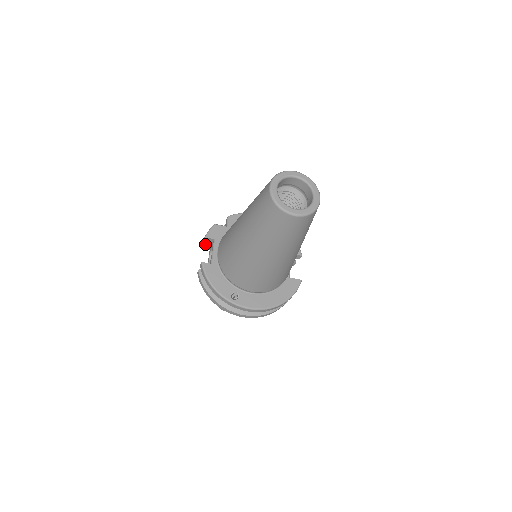
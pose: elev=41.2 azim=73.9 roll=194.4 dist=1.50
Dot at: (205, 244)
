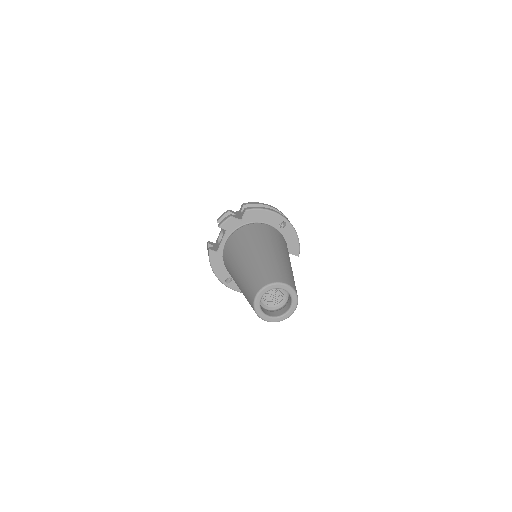
Dot at: occluded
